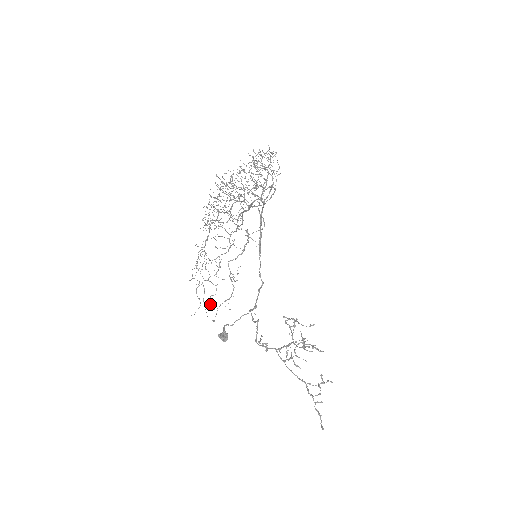
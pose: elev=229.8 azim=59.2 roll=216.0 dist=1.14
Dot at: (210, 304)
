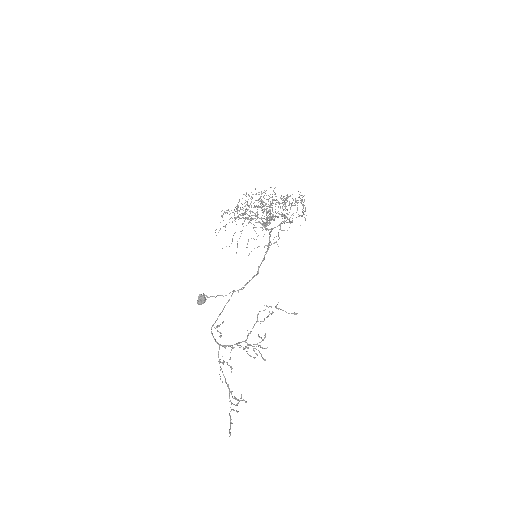
Dot at: (247, 244)
